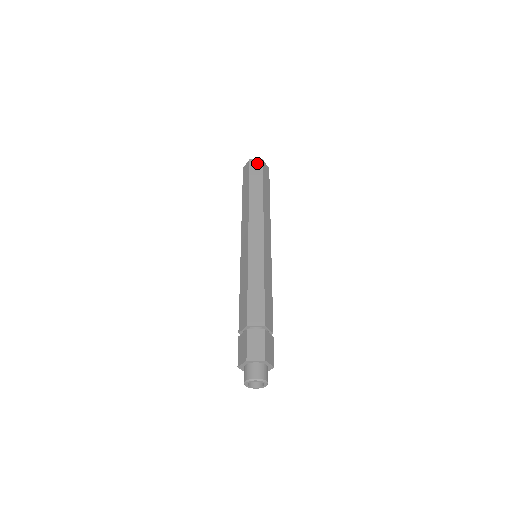
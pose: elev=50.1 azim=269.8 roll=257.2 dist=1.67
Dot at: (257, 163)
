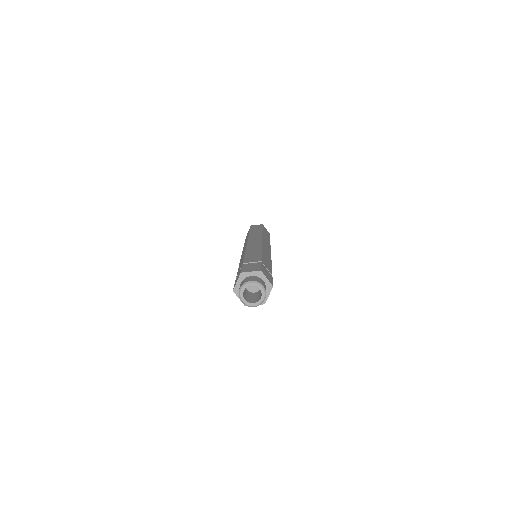
Dot at: (257, 225)
